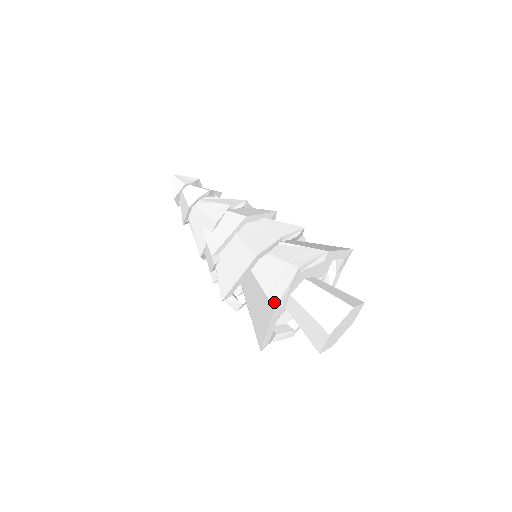
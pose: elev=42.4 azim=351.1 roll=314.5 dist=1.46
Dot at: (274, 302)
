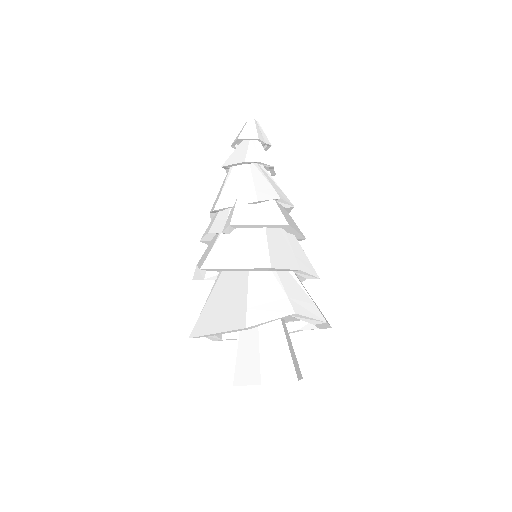
Dot at: (250, 321)
